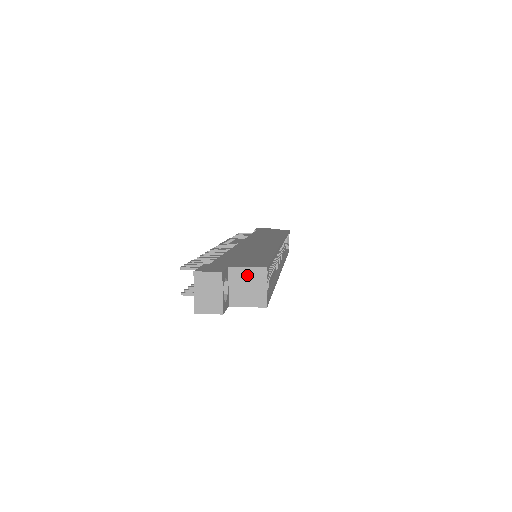
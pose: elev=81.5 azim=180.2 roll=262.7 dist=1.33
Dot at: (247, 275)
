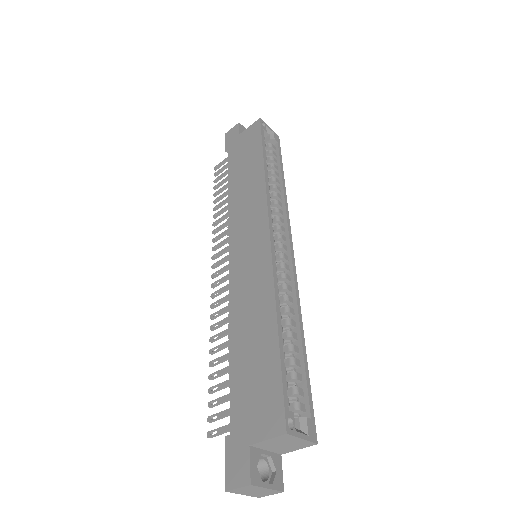
Dot at: (274, 442)
